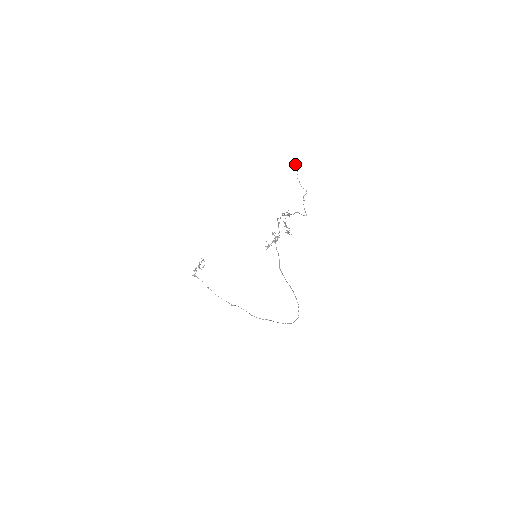
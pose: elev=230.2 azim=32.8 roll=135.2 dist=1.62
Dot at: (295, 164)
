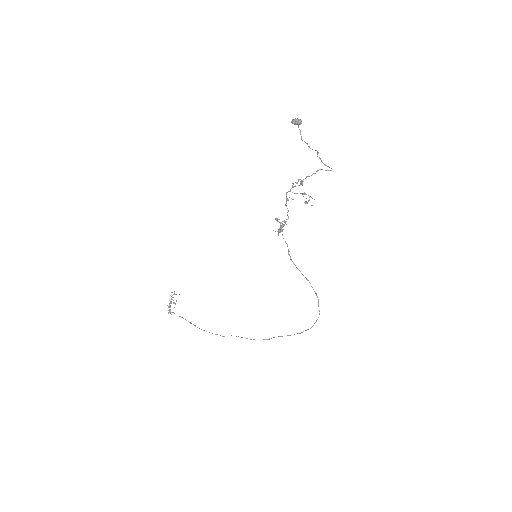
Dot at: (299, 122)
